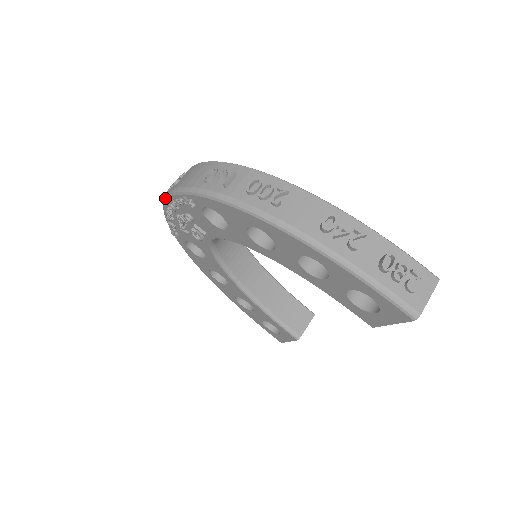
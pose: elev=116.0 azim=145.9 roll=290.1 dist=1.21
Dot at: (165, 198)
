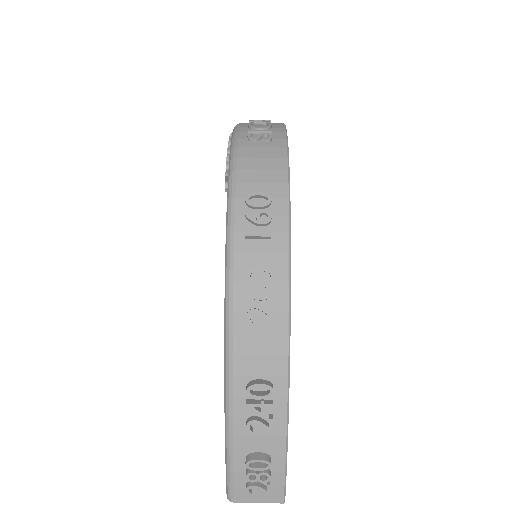
Dot at: (234, 132)
